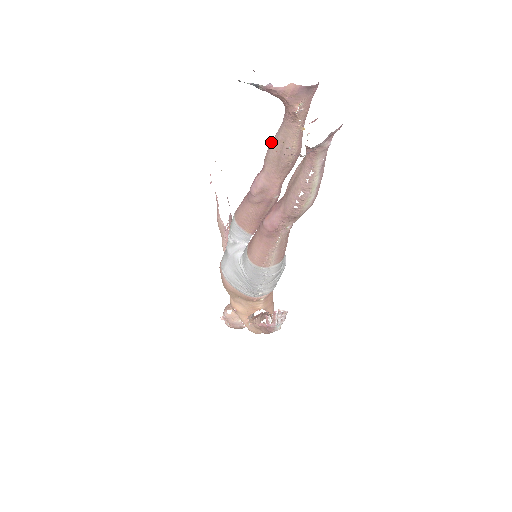
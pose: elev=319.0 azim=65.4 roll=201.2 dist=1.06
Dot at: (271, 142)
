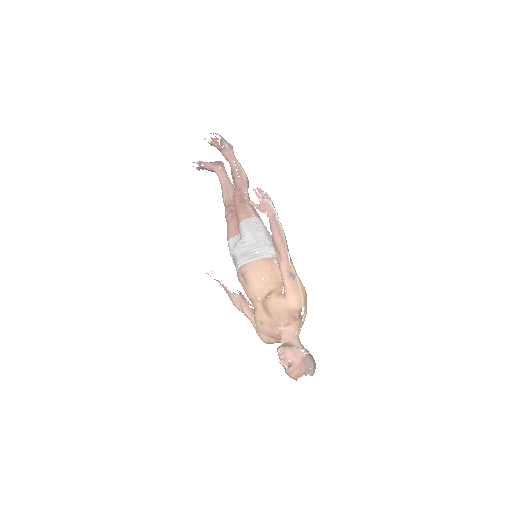
Dot at: (205, 138)
